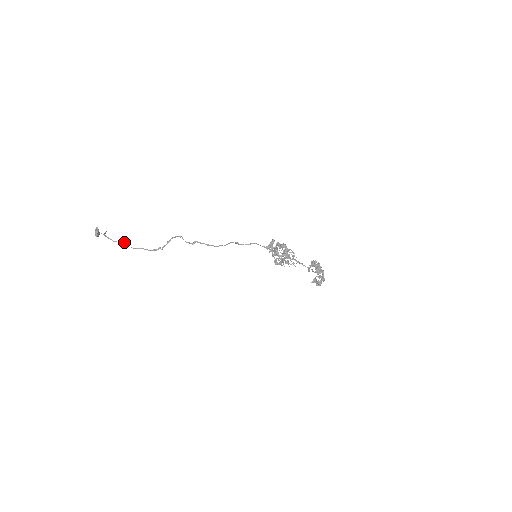
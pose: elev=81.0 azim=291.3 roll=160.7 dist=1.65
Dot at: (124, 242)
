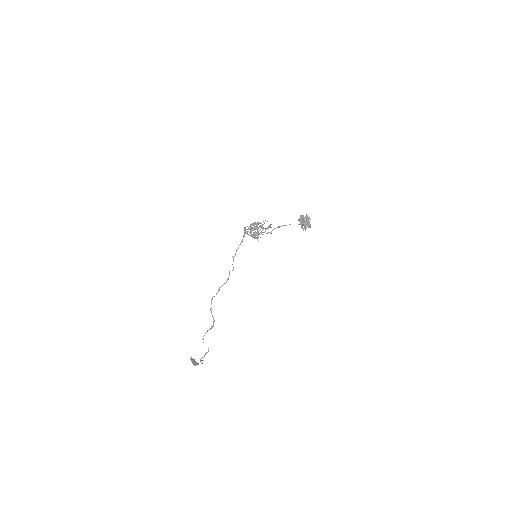
Dot at: (208, 351)
